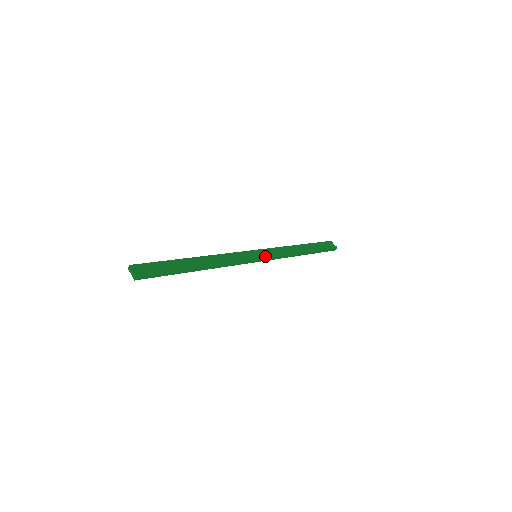
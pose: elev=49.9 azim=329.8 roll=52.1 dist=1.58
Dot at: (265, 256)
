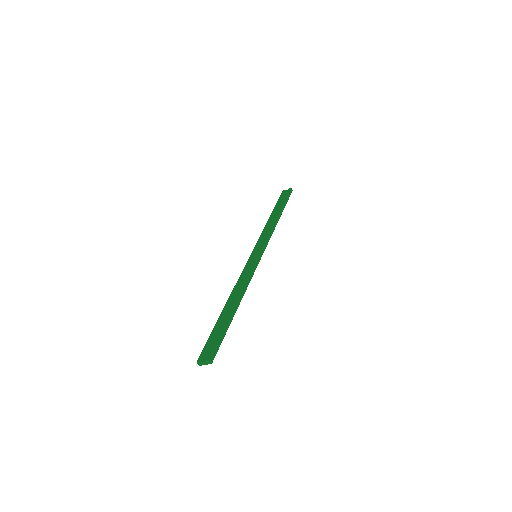
Dot at: (260, 248)
